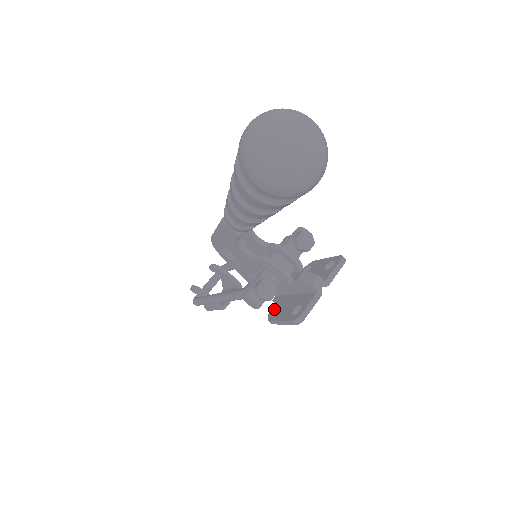
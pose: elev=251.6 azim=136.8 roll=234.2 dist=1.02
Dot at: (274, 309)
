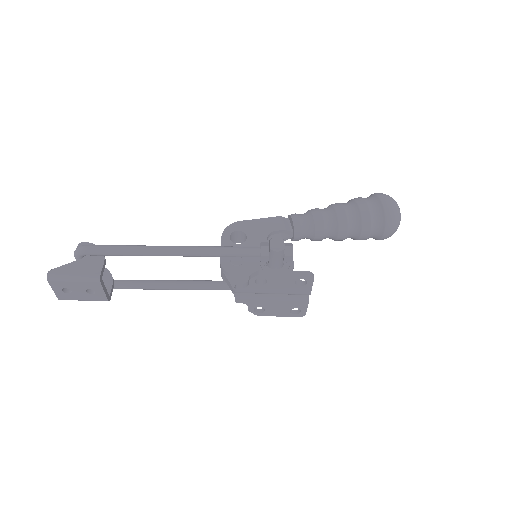
Dot at: occluded
